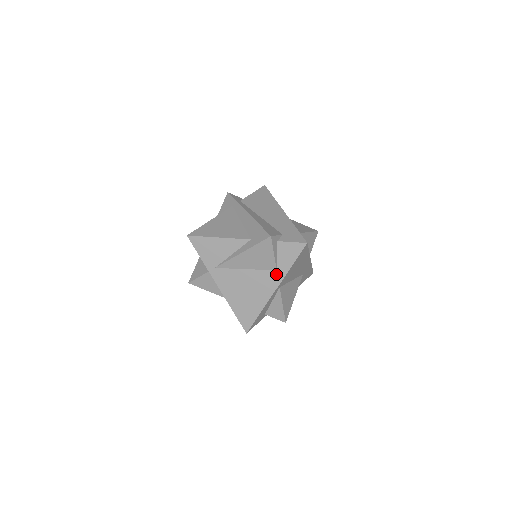
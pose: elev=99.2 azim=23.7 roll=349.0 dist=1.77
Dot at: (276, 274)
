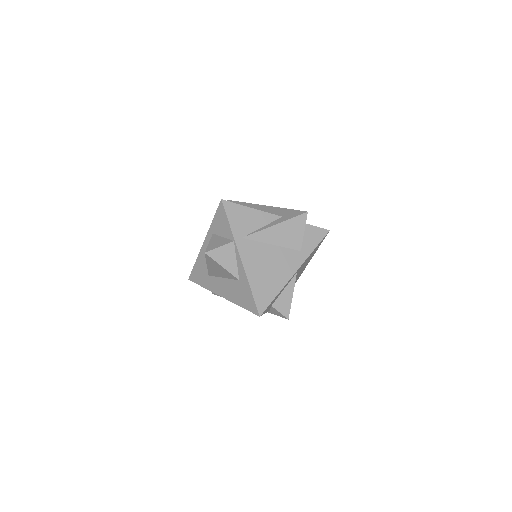
Dot at: (300, 255)
